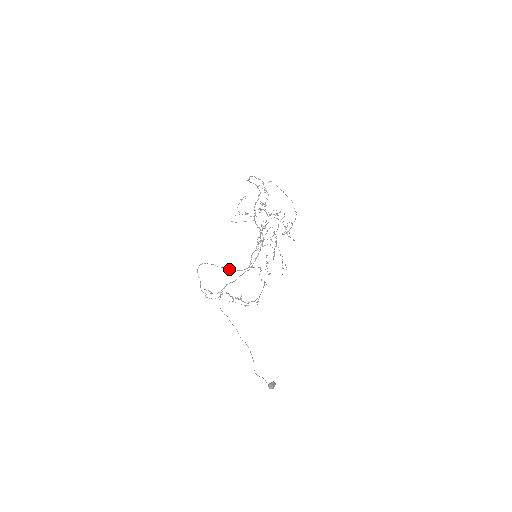
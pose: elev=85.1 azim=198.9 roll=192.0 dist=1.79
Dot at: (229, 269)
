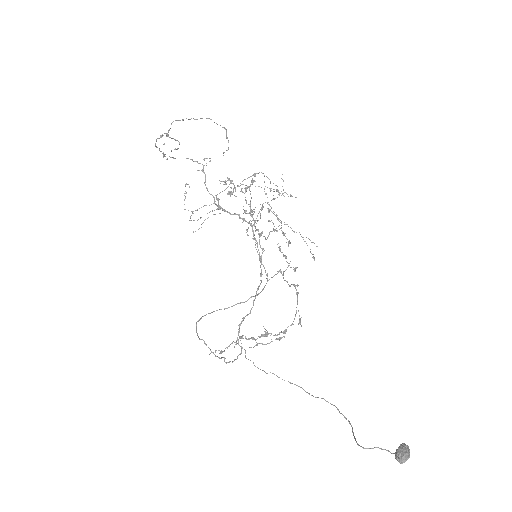
Dot at: (243, 302)
